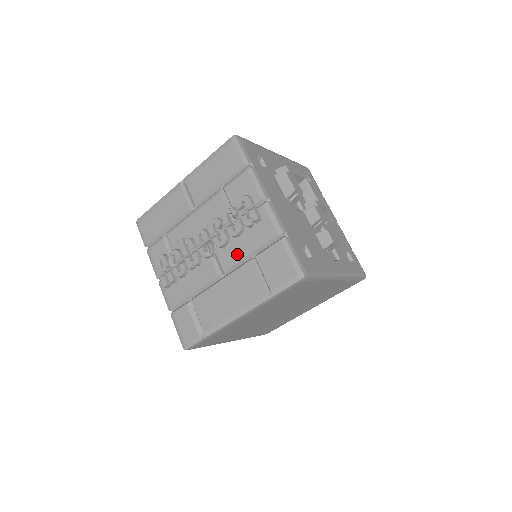
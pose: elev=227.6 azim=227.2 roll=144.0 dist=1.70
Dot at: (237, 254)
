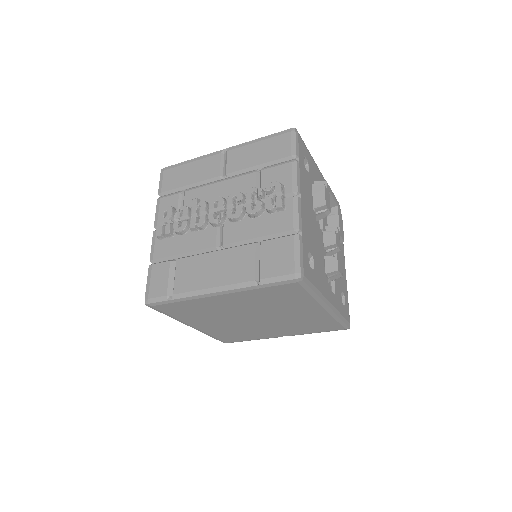
Dot at: (244, 233)
